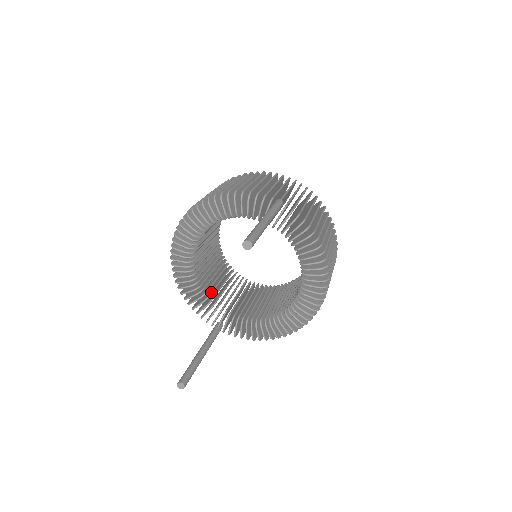
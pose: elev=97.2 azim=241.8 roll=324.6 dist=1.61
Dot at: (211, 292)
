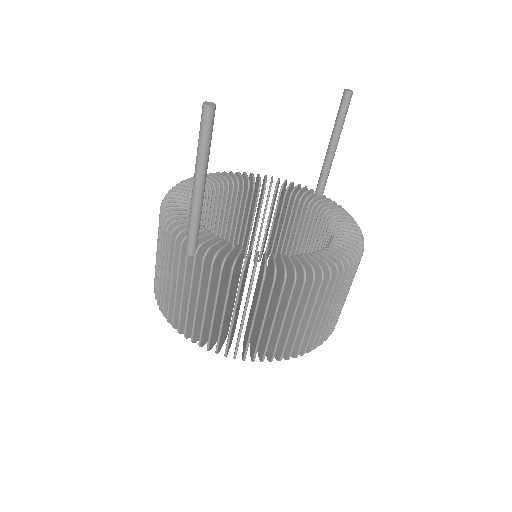
Dot at: occluded
